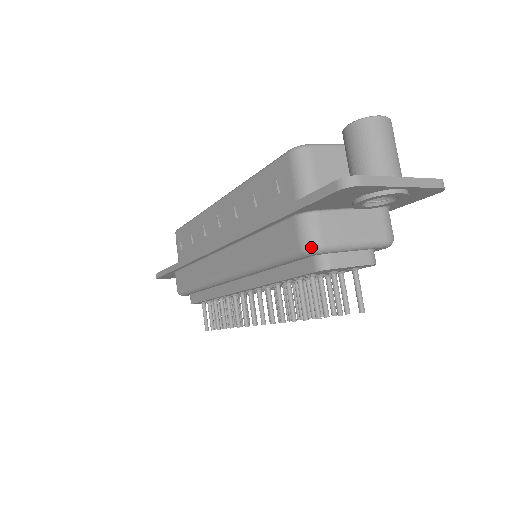
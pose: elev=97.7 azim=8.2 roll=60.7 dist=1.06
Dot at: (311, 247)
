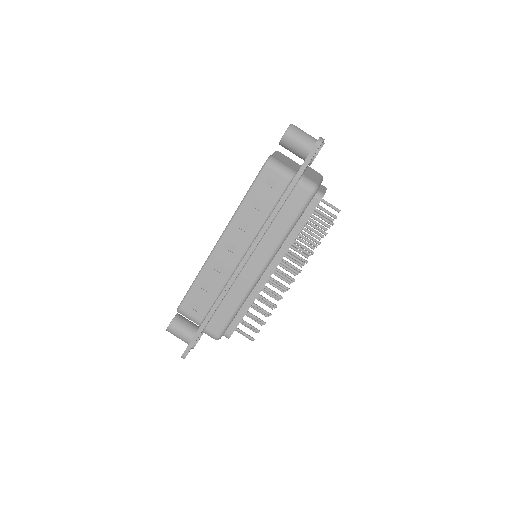
Dot at: (315, 188)
